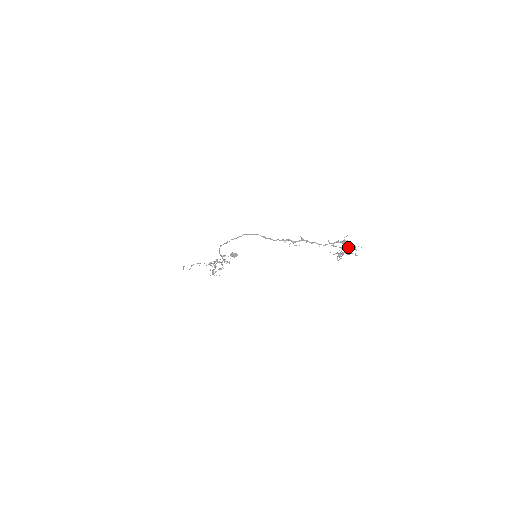
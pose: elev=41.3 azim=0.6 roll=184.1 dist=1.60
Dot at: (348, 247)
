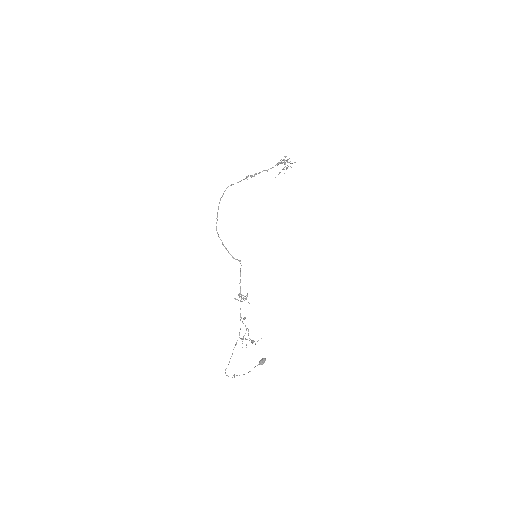
Dot at: occluded
